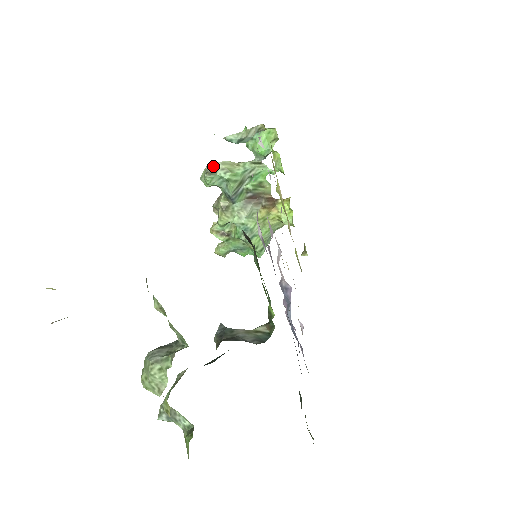
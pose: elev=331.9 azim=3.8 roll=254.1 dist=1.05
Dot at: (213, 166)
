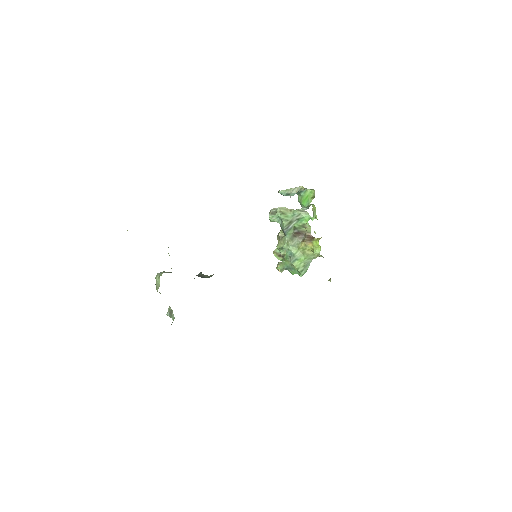
Dot at: (275, 209)
